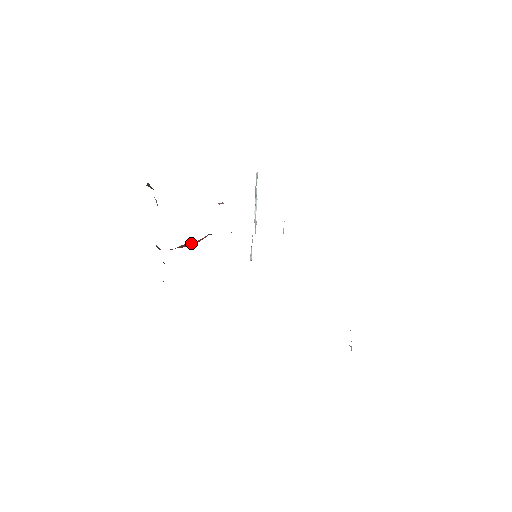
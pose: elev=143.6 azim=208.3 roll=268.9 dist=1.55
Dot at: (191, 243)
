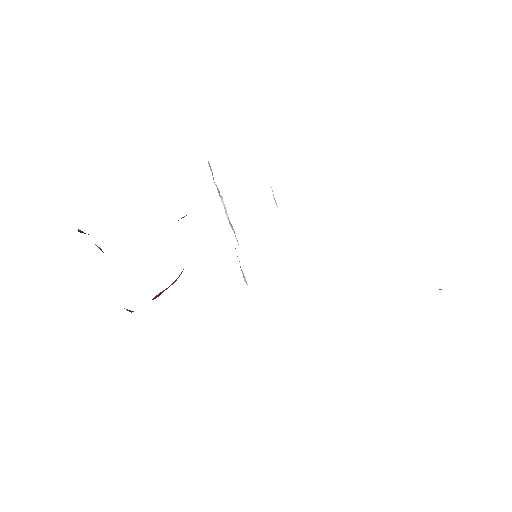
Dot at: occluded
